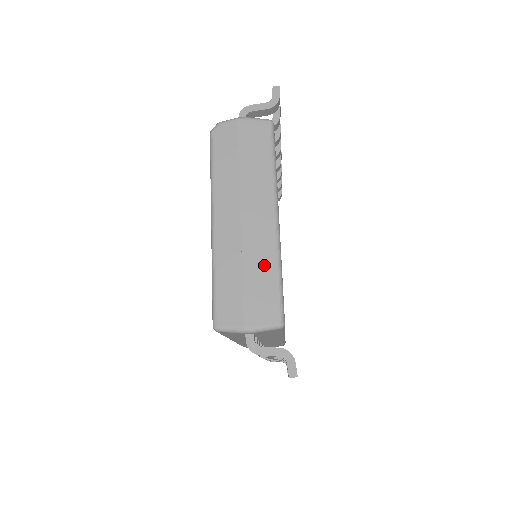
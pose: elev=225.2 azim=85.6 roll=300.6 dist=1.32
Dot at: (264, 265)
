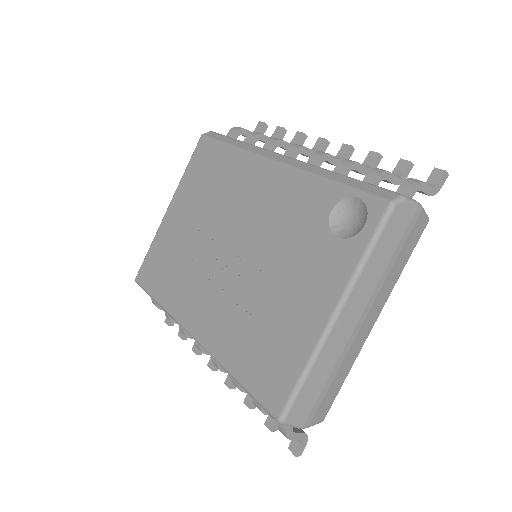
Dot at: (345, 370)
